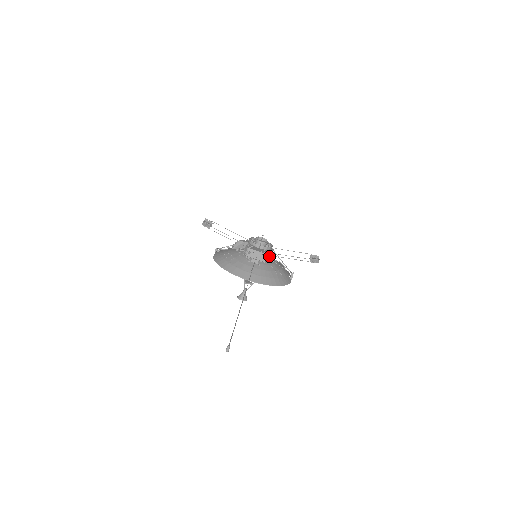
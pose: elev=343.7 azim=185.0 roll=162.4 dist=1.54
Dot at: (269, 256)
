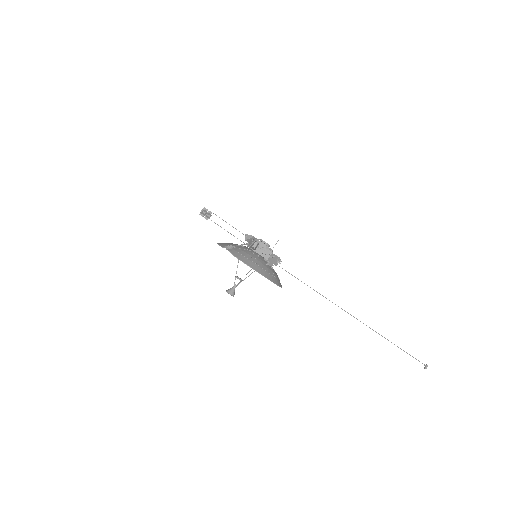
Dot at: (281, 261)
